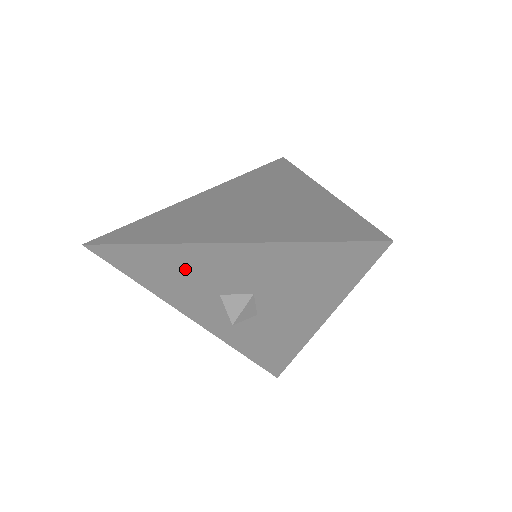
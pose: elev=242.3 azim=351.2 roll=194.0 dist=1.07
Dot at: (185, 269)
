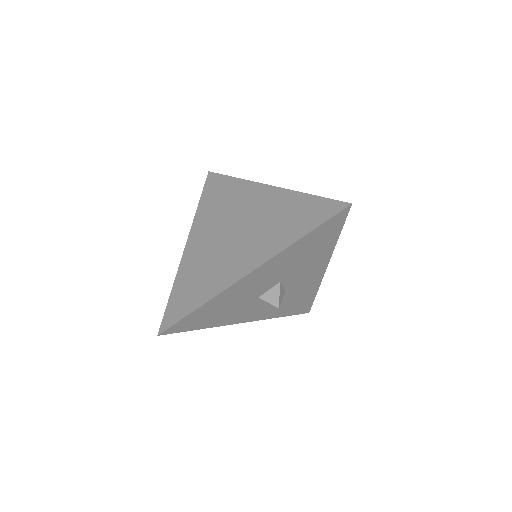
Dot at: (232, 300)
